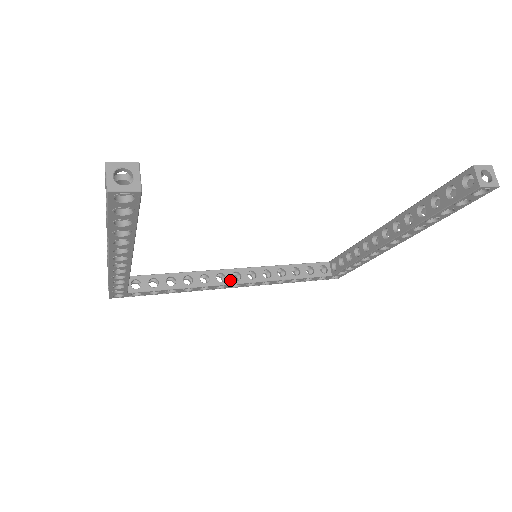
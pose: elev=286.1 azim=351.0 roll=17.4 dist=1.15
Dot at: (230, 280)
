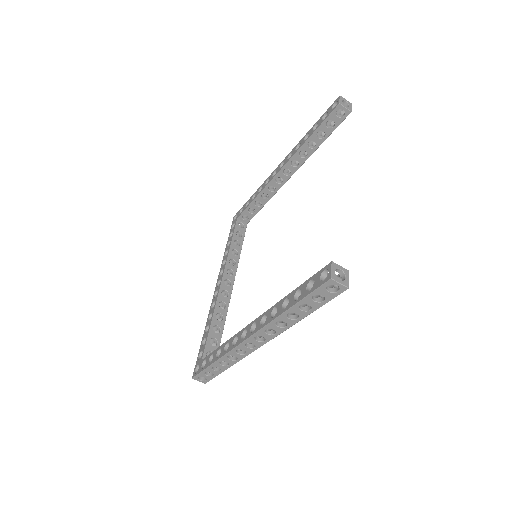
Dot at: (229, 289)
